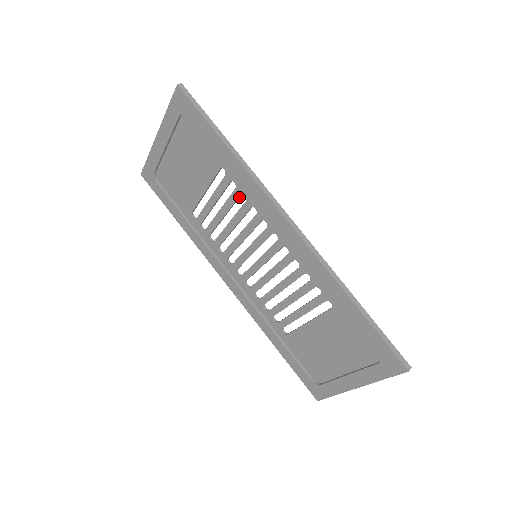
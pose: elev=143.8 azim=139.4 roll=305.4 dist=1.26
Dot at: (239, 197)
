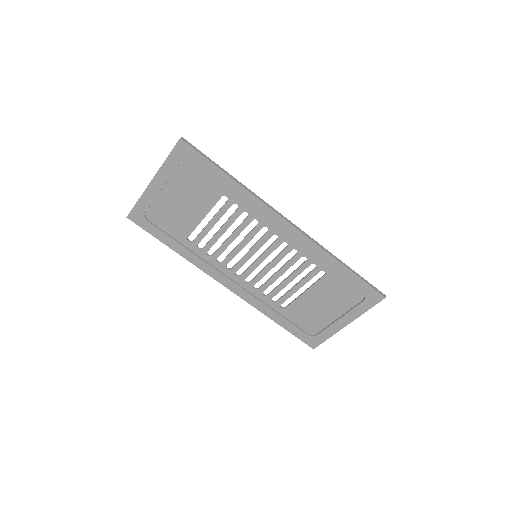
Dot at: occluded
